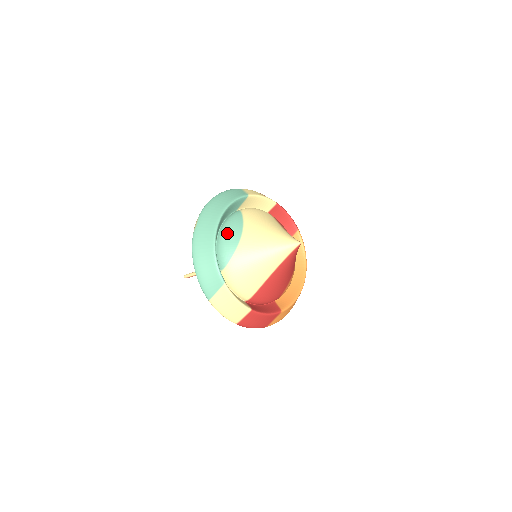
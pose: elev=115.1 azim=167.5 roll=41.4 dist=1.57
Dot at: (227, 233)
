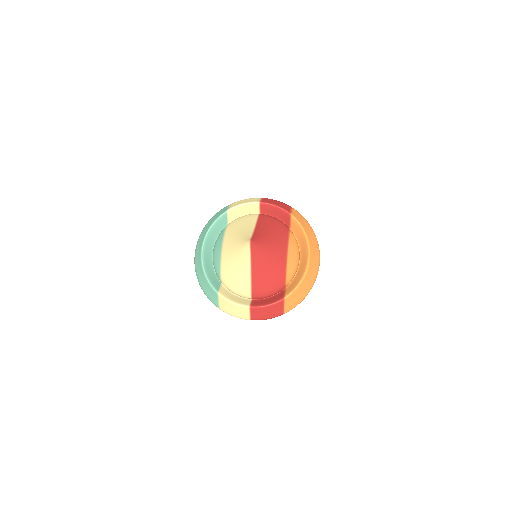
Dot at: (215, 251)
